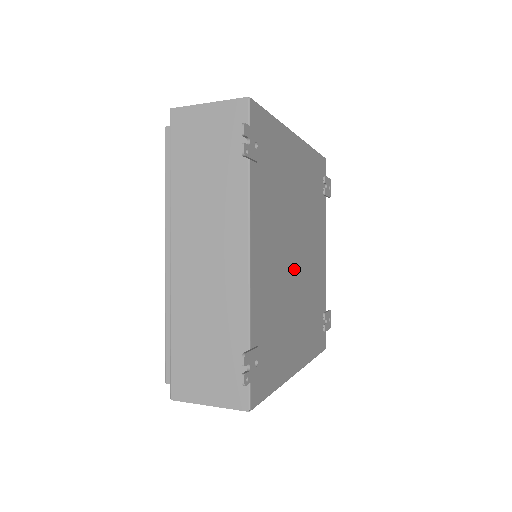
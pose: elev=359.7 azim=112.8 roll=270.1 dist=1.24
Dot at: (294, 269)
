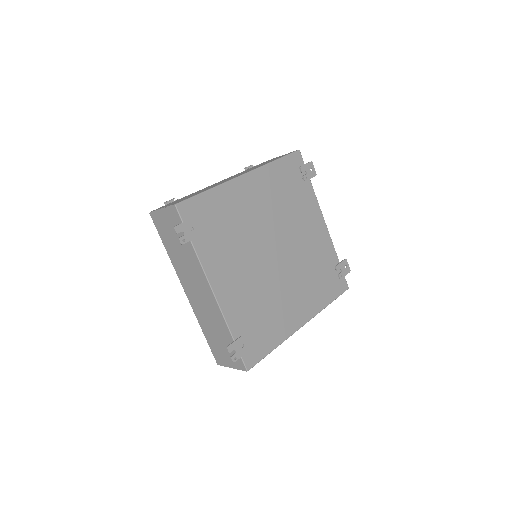
Dot at: (274, 265)
